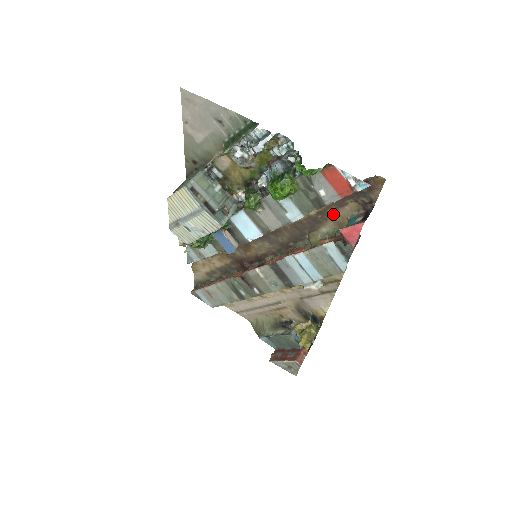
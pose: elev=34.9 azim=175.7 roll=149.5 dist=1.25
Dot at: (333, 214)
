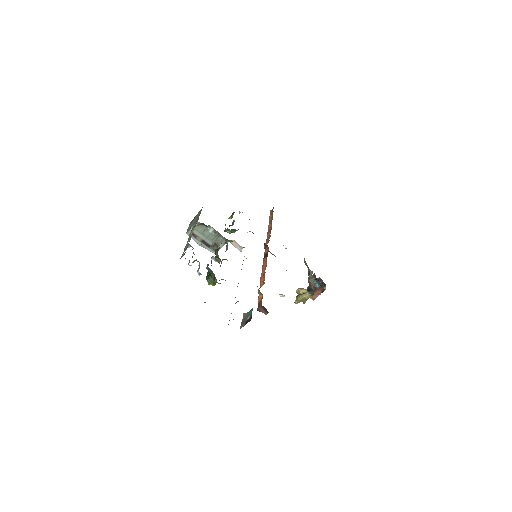
Dot at: occluded
